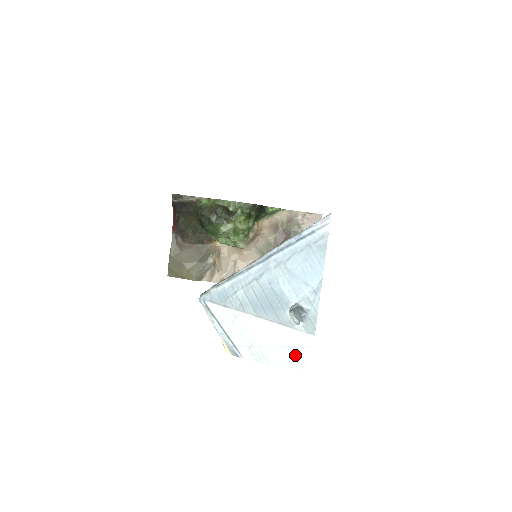
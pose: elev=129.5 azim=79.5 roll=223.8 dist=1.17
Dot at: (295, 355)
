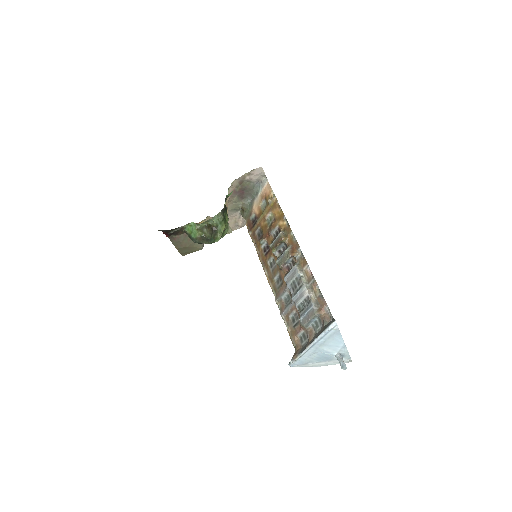
Dot at: (344, 362)
